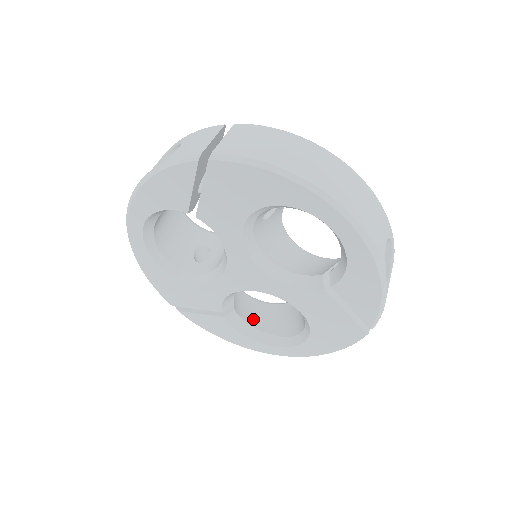
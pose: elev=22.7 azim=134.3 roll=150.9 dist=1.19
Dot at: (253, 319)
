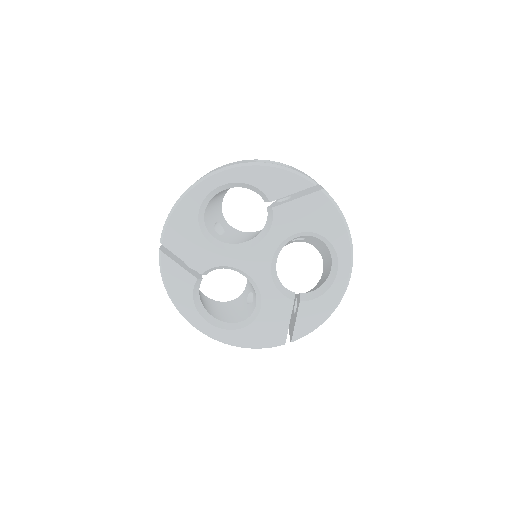
Dot at: occluded
